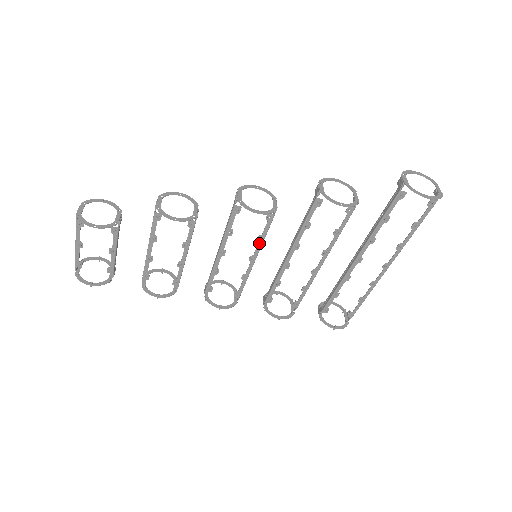
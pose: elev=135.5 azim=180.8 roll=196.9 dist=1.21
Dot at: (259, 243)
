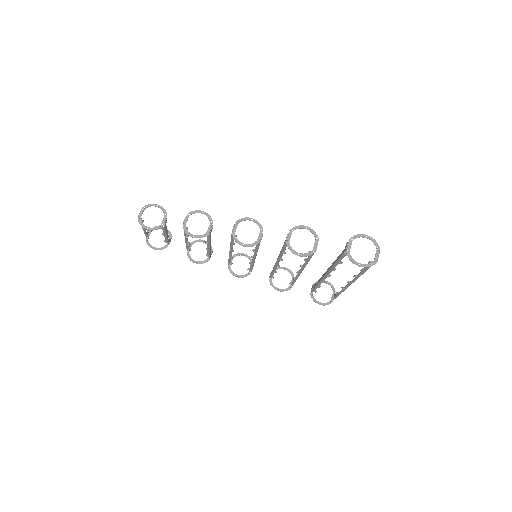
Dot at: (254, 252)
